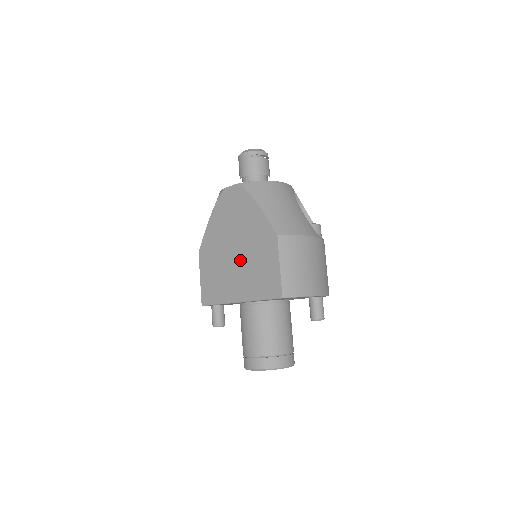
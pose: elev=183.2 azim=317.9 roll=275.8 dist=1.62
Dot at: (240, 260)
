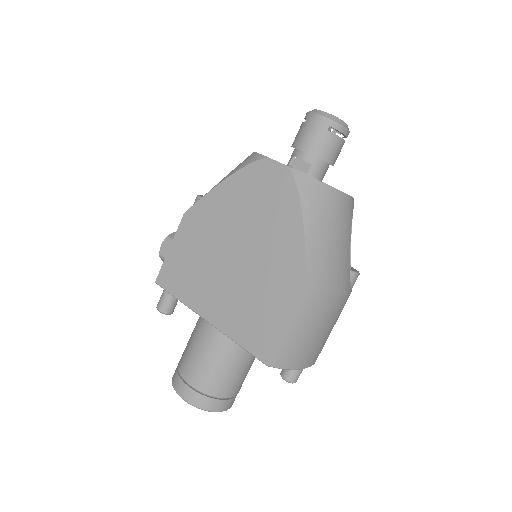
Dot at: (236, 272)
